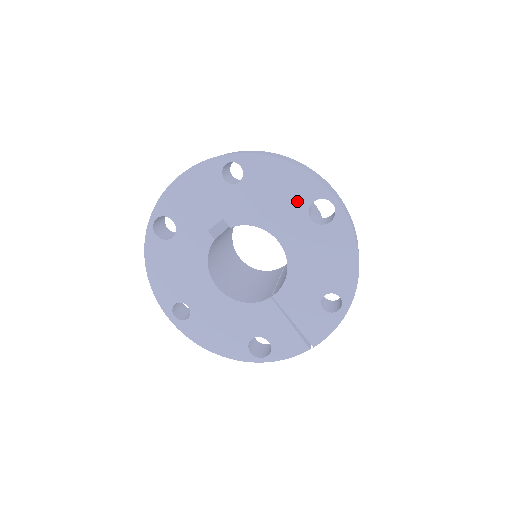
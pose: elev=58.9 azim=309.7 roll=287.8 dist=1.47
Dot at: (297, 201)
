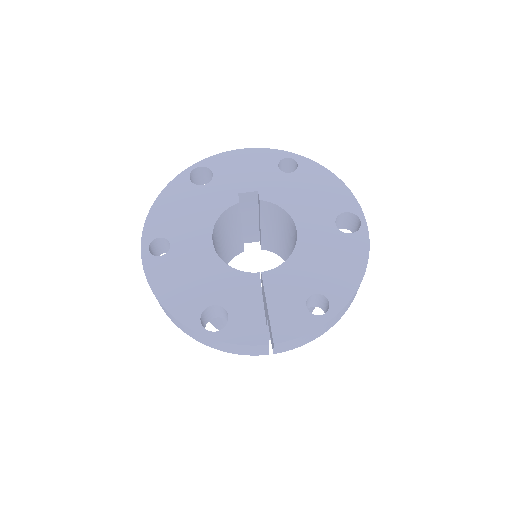
Dot at: (330, 206)
